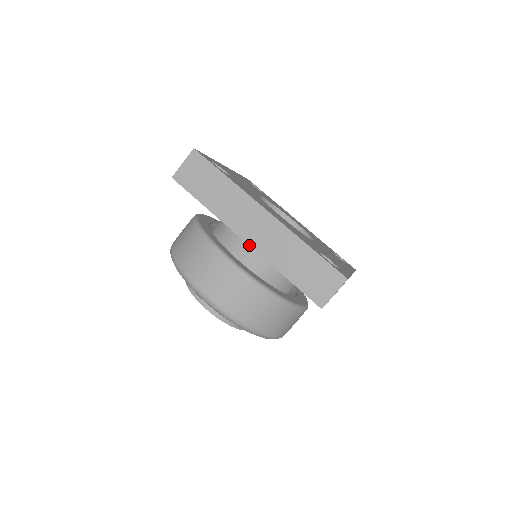
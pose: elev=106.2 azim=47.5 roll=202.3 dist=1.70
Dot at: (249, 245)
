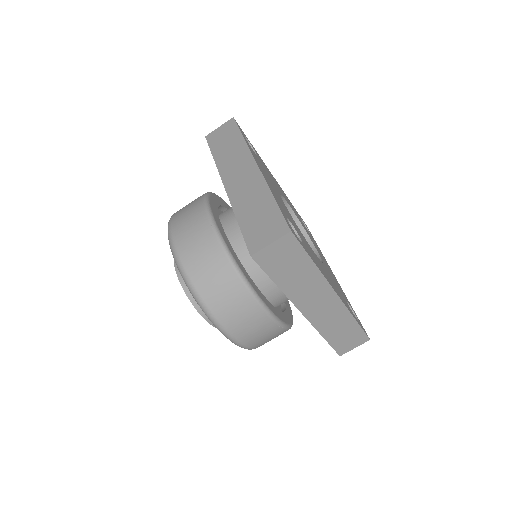
Dot at: (226, 190)
